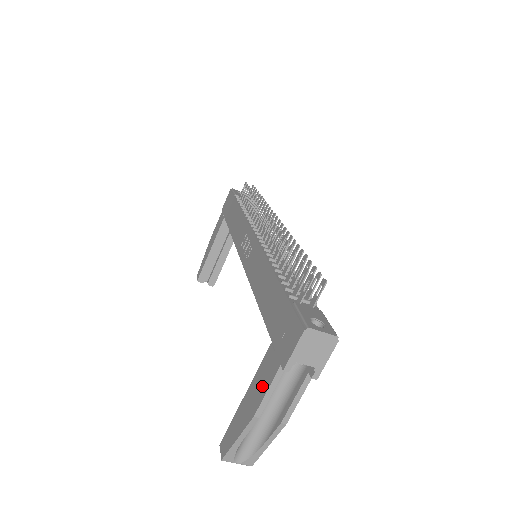
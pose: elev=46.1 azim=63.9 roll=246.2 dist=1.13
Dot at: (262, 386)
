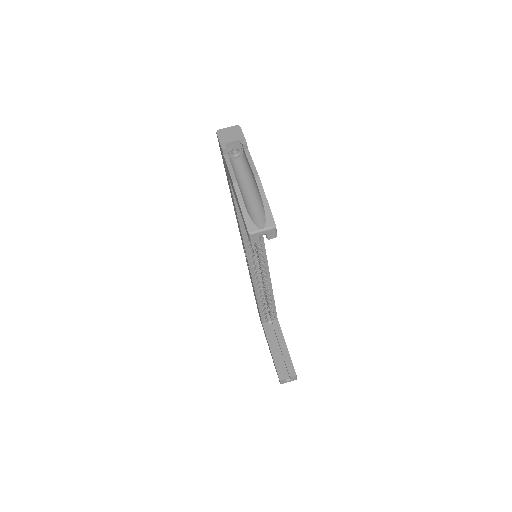
Dot at: (230, 177)
